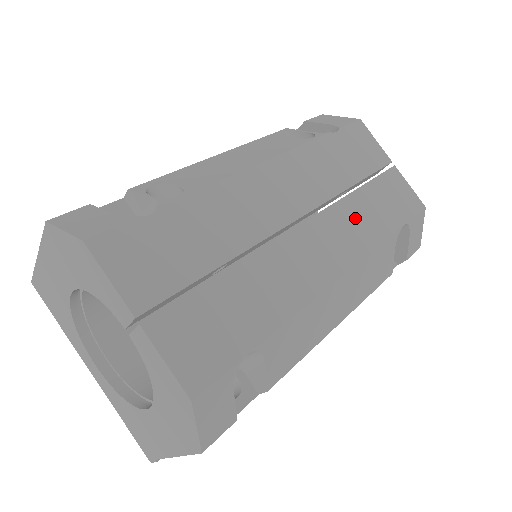
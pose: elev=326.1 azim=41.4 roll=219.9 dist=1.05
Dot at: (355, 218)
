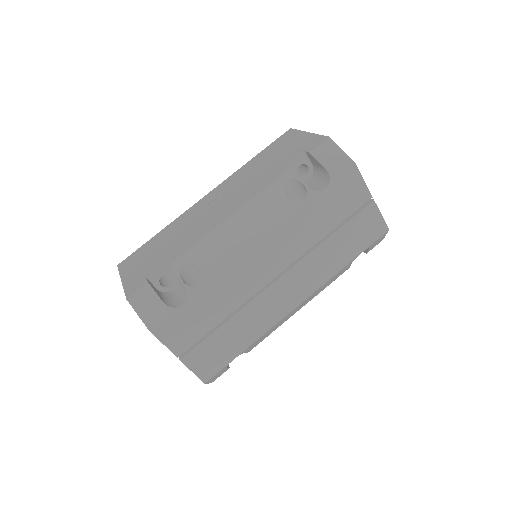
Dot at: (321, 261)
